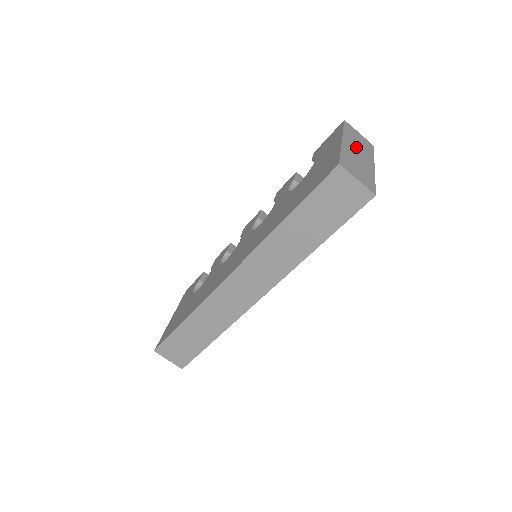
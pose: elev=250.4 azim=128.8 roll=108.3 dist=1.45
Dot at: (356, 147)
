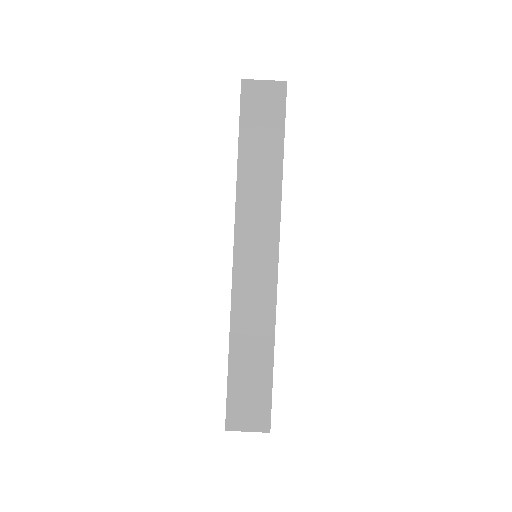
Dot at: occluded
